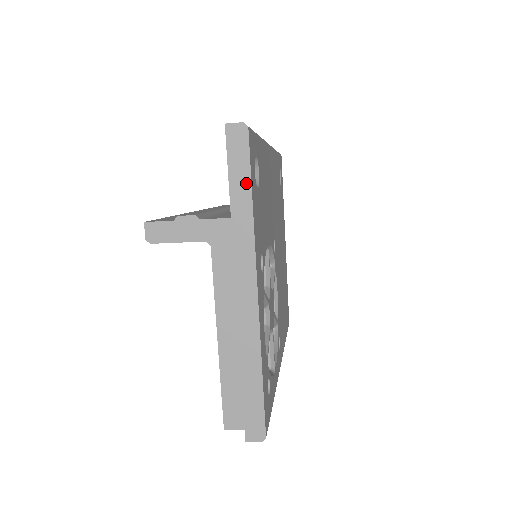
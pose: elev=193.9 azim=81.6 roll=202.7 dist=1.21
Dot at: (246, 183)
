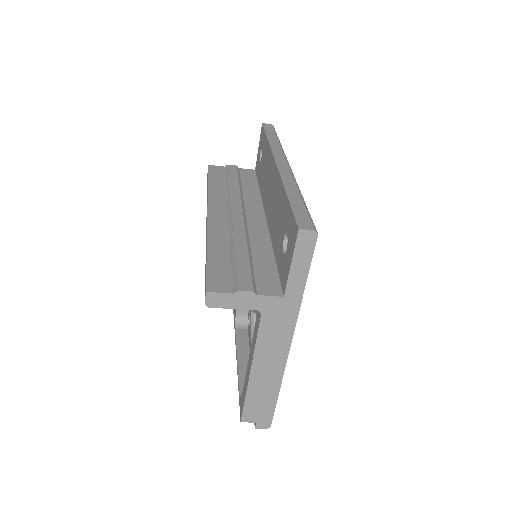
Dot at: (304, 274)
